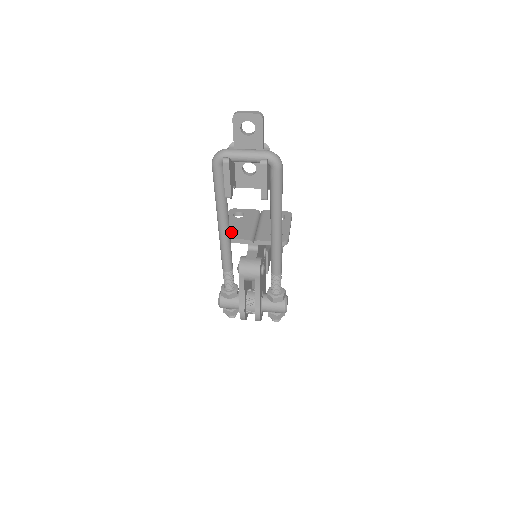
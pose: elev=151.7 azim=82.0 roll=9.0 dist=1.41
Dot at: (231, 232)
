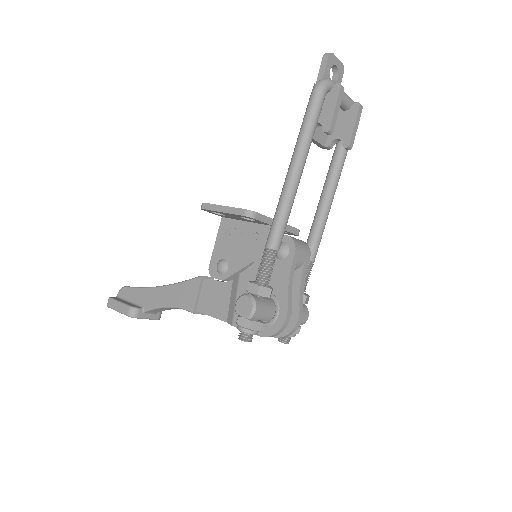
Dot at: (240, 216)
